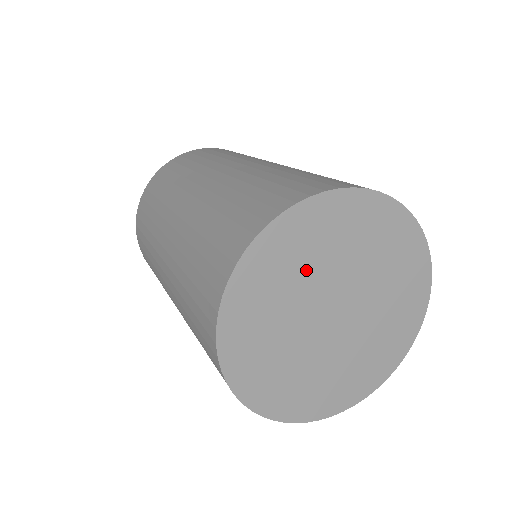
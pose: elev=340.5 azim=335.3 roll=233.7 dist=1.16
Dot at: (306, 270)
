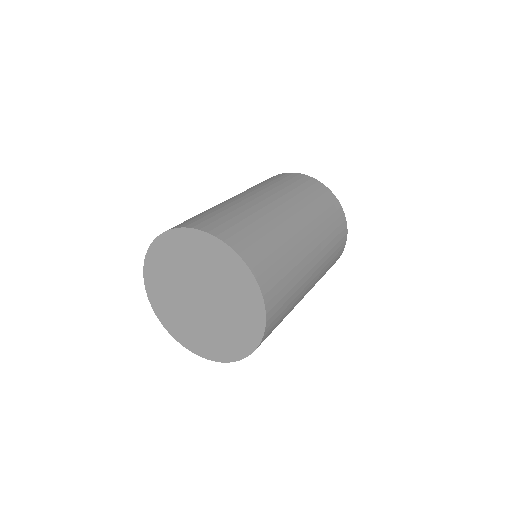
Dot at: (178, 268)
